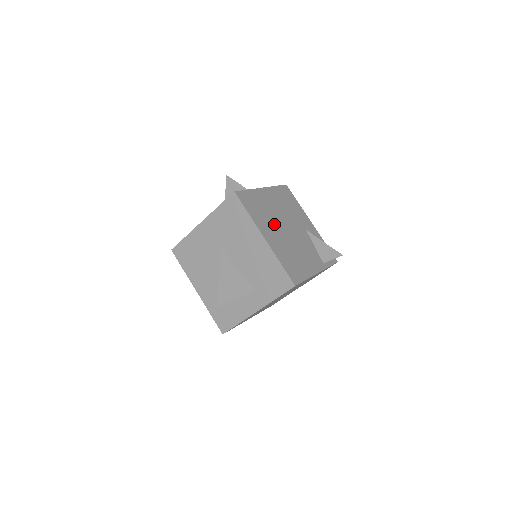
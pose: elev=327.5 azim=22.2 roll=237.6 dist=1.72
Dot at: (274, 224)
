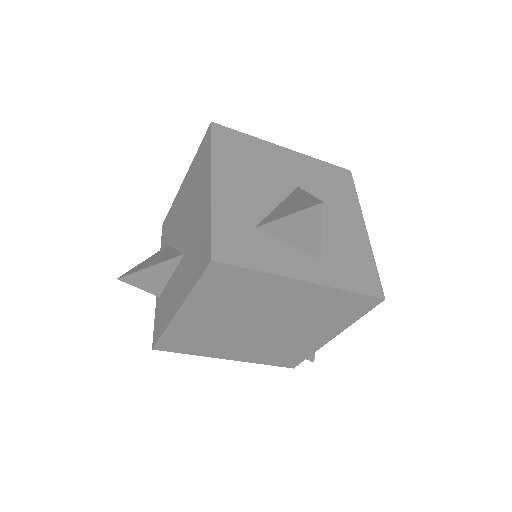
Dot at: occluded
